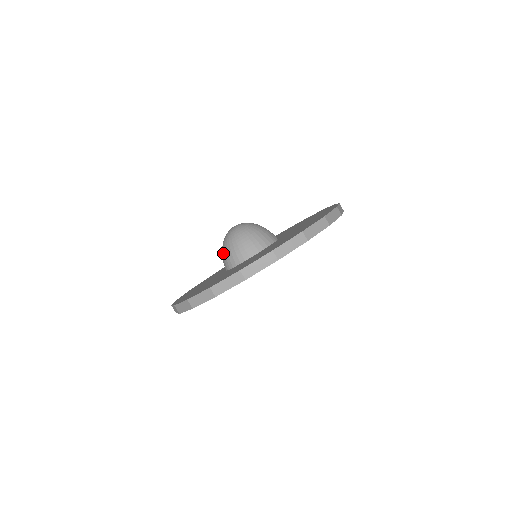
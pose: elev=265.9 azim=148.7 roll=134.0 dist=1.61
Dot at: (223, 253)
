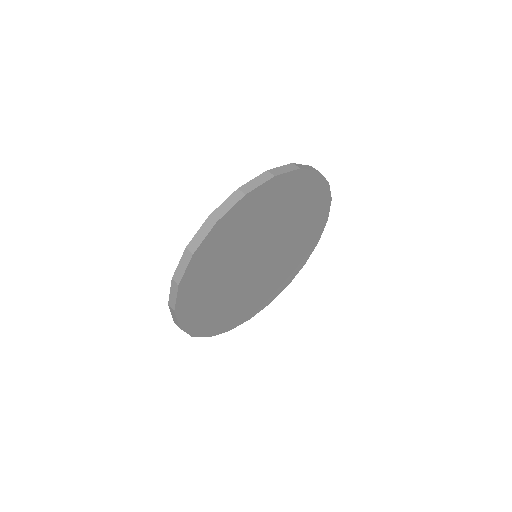
Dot at: occluded
